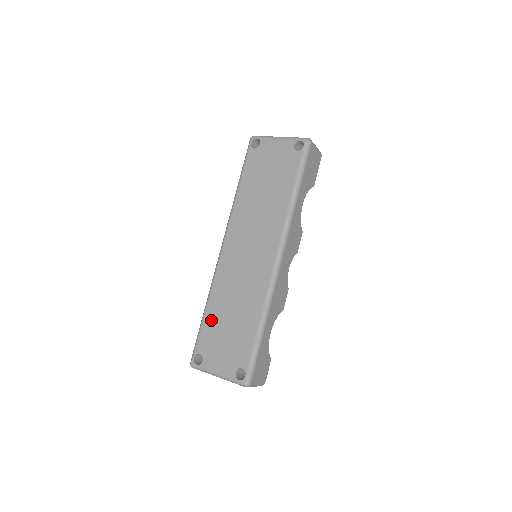
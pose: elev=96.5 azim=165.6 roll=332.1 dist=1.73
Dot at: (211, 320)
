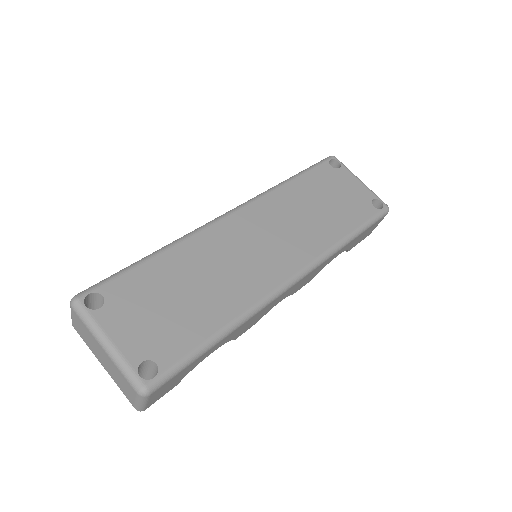
Dot at: (156, 270)
